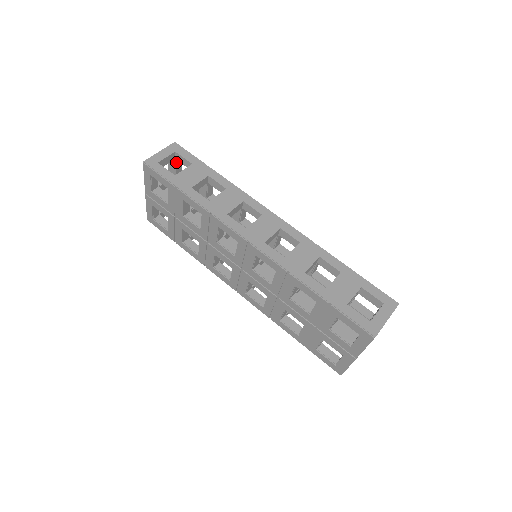
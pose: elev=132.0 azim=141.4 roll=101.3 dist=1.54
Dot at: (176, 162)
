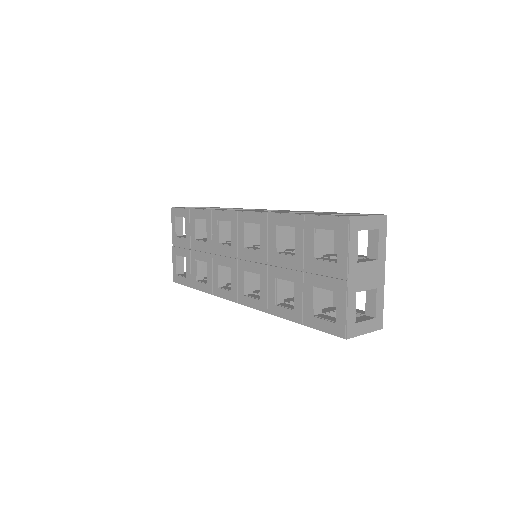
Dot at: occluded
